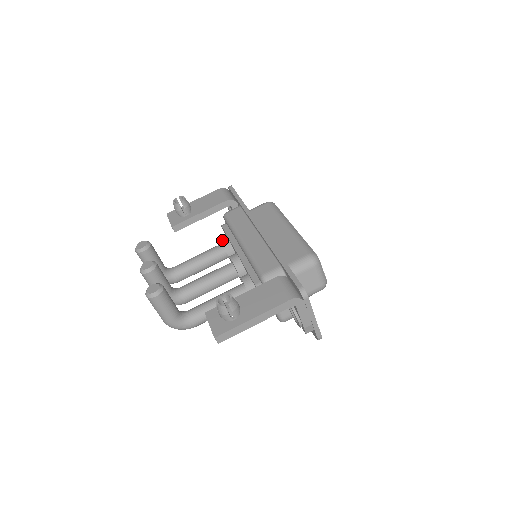
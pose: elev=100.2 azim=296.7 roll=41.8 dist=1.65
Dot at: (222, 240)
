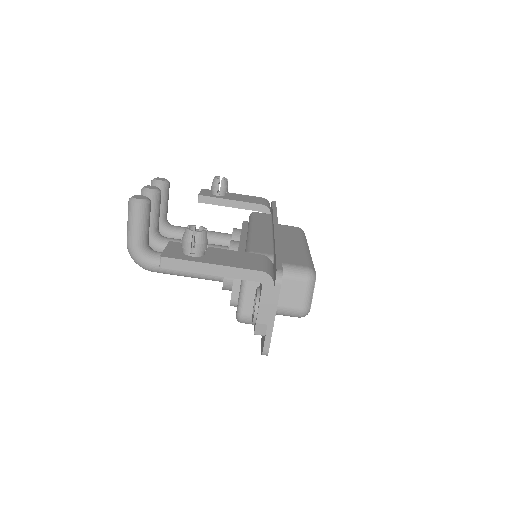
Dot at: (235, 229)
